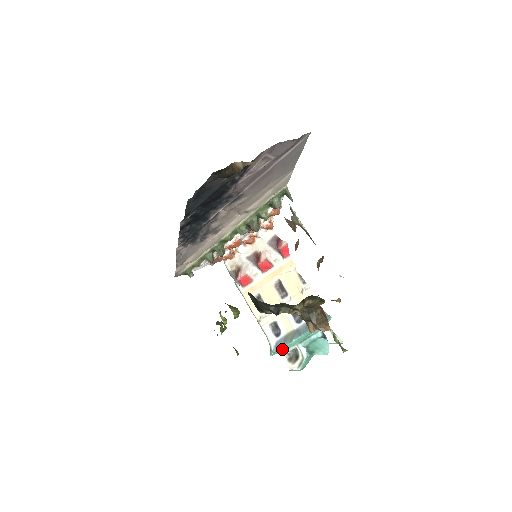
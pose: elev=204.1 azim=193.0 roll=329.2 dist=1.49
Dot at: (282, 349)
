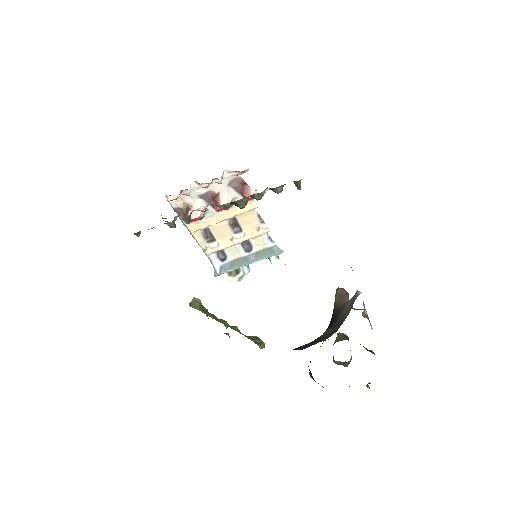
Dot at: (227, 271)
